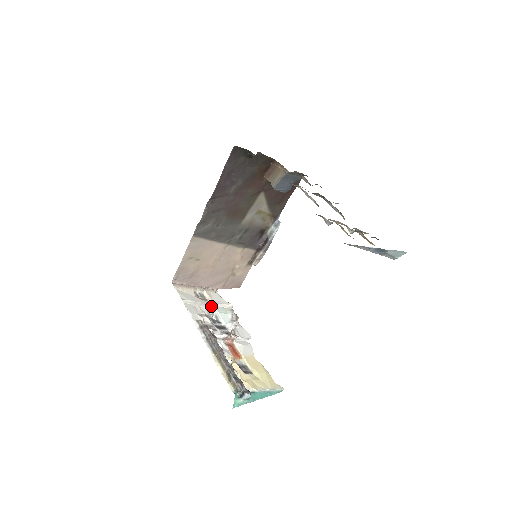
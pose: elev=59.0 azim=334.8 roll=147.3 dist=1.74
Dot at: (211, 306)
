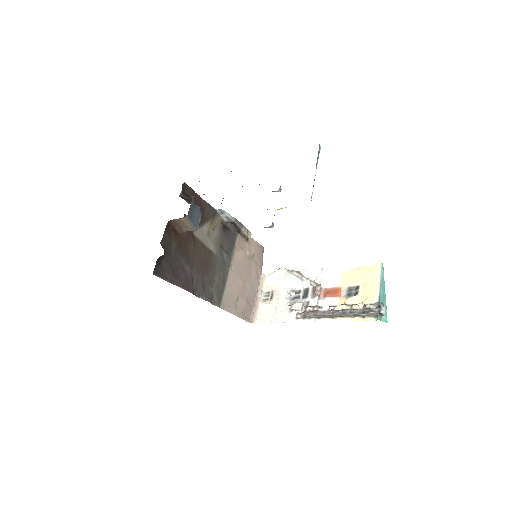
Dot at: (281, 293)
